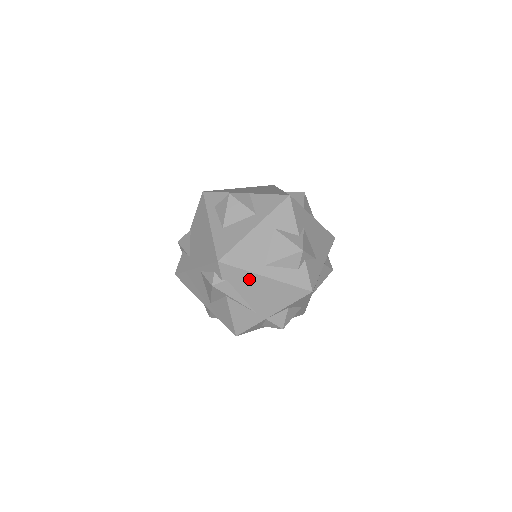
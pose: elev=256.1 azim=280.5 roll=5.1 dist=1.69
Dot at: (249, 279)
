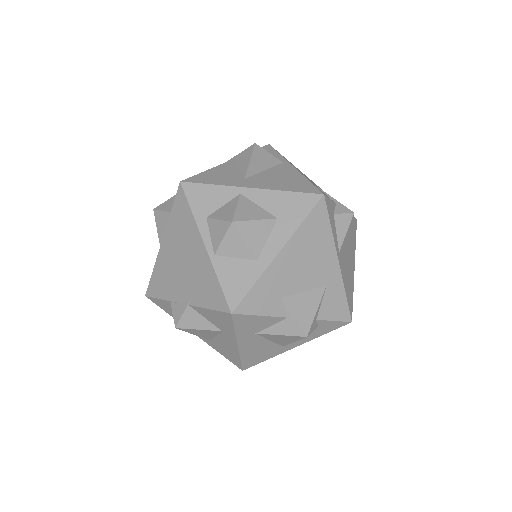
Dot at: occluded
